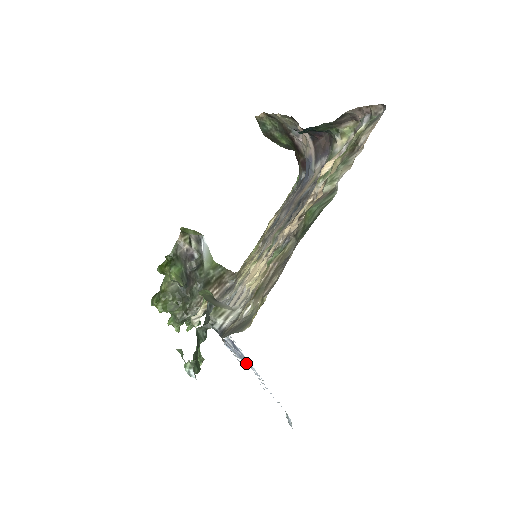
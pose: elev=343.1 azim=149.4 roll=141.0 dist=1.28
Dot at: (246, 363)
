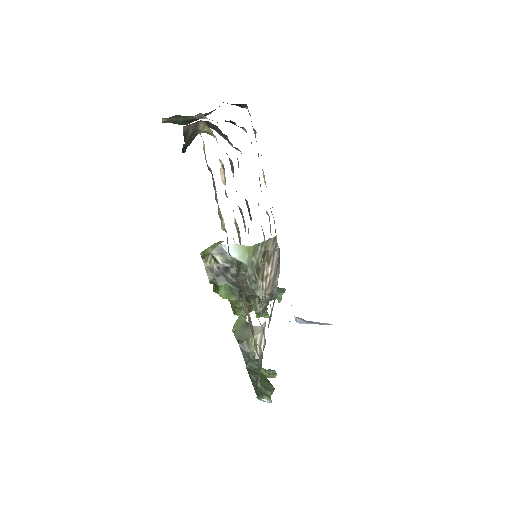
Dot at: occluded
